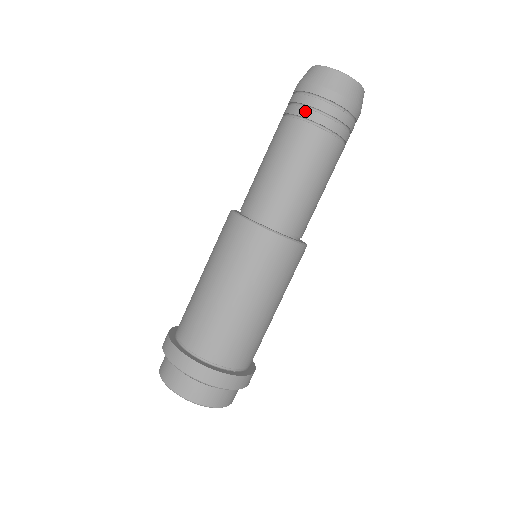
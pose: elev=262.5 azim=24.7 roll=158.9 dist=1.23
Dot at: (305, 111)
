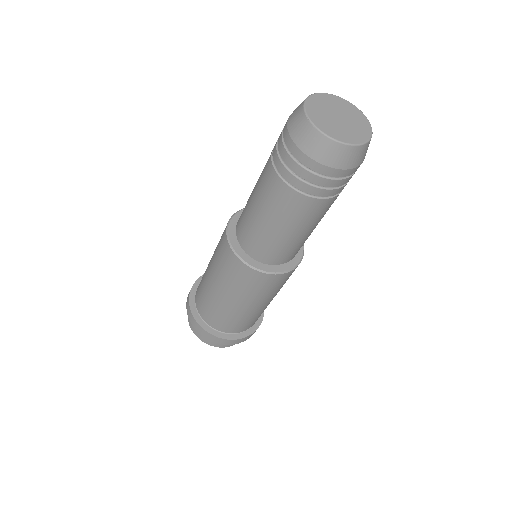
Dot at: (316, 191)
